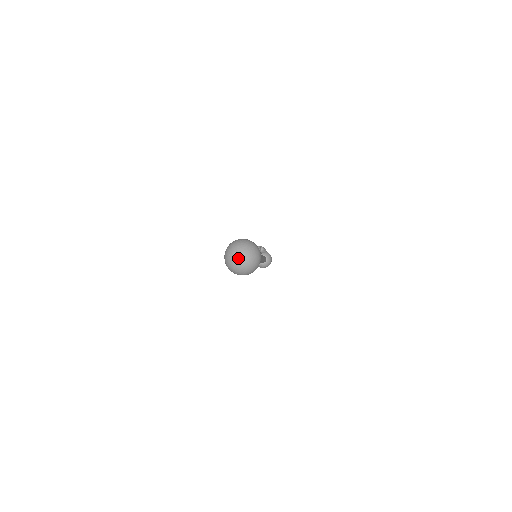
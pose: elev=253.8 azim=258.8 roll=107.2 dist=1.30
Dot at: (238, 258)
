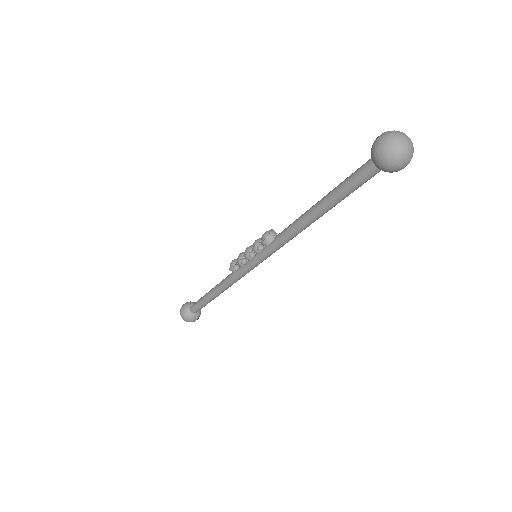
Dot at: (407, 142)
